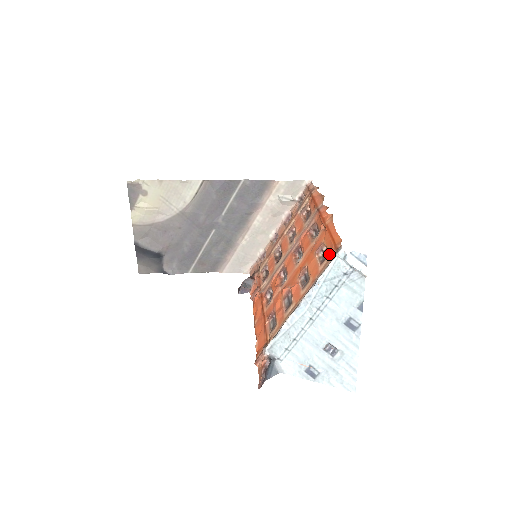
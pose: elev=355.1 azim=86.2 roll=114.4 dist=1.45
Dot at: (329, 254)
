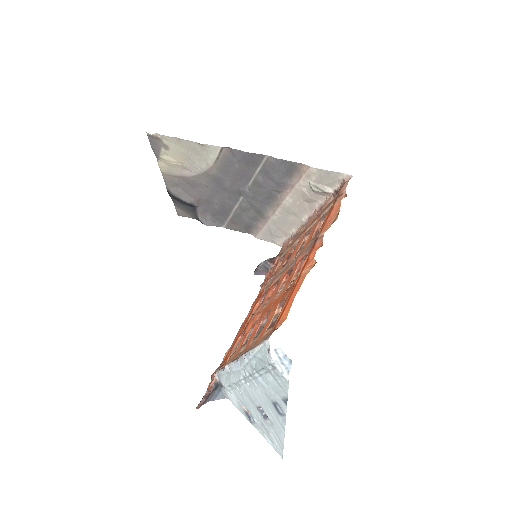
Dot at: (273, 325)
